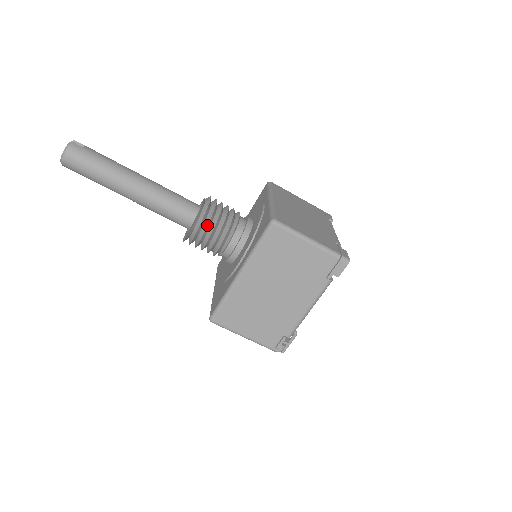
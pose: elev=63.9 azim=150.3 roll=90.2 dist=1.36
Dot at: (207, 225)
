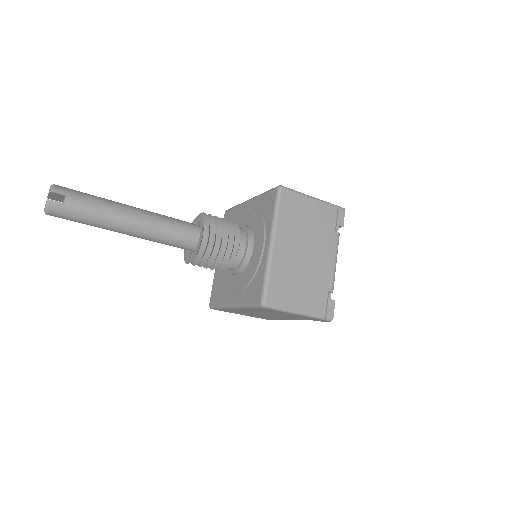
Dot at: (204, 264)
